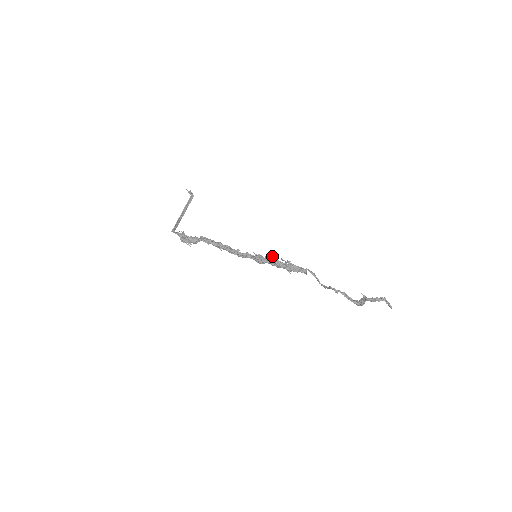
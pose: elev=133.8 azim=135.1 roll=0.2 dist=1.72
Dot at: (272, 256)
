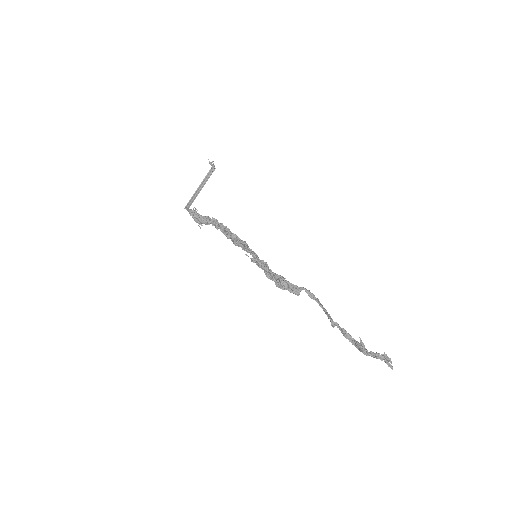
Dot at: (264, 264)
